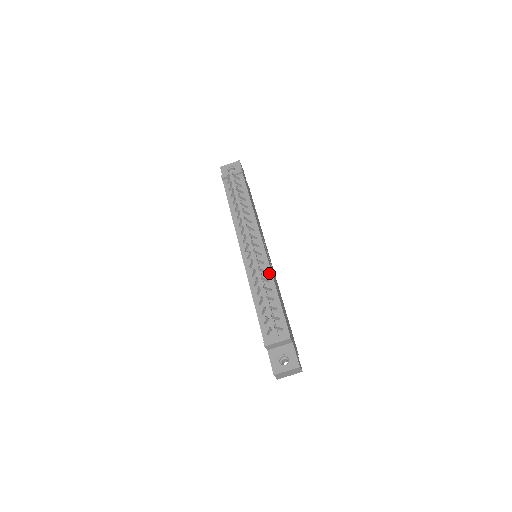
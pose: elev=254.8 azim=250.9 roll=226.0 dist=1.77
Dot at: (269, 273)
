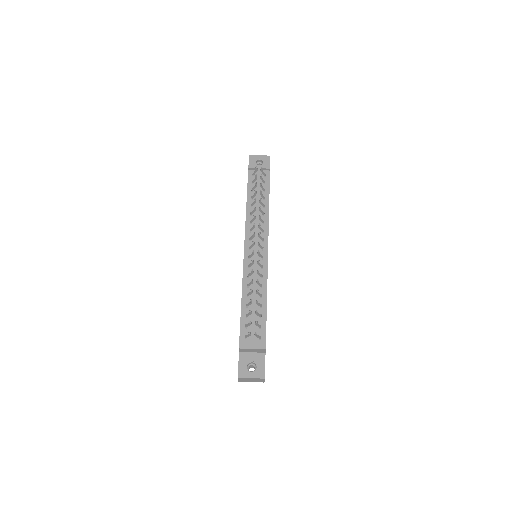
Dot at: (265, 279)
